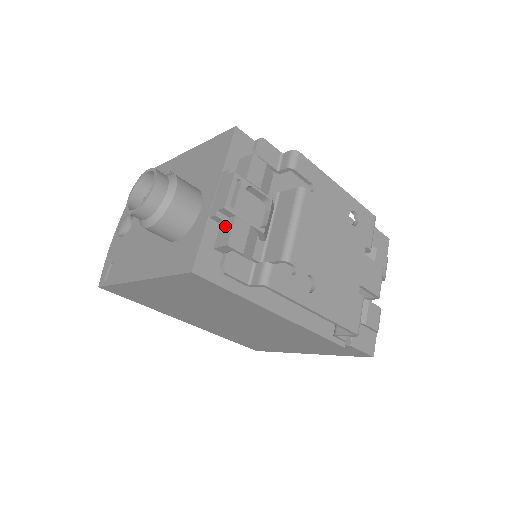
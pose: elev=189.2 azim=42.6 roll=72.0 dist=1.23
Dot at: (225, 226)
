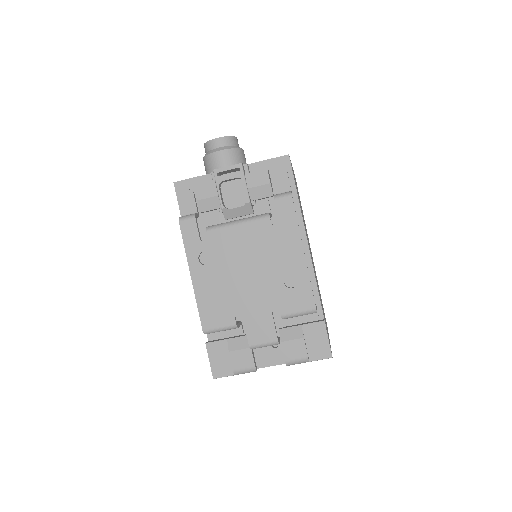
Dot at: occluded
